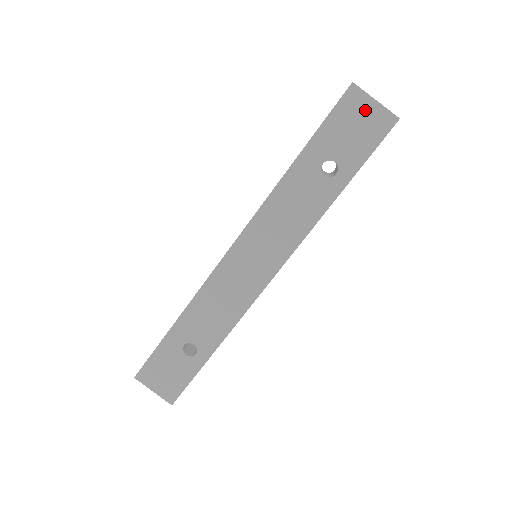
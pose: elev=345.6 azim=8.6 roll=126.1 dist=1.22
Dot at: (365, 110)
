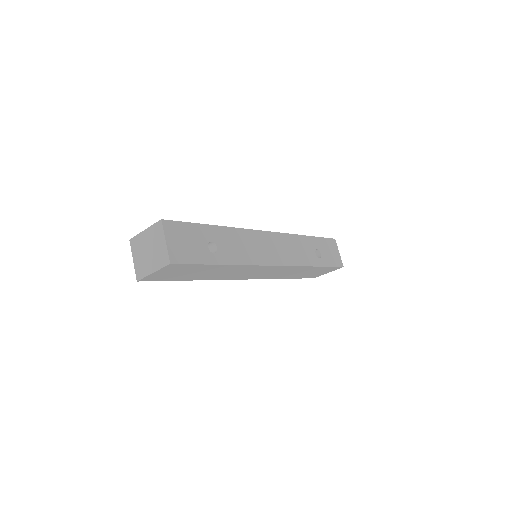
Dot at: (335, 251)
